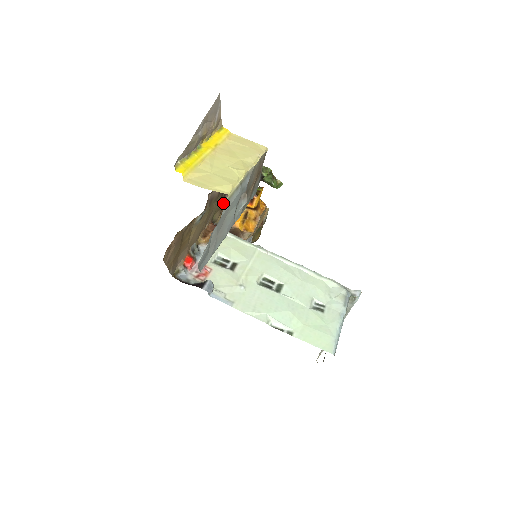
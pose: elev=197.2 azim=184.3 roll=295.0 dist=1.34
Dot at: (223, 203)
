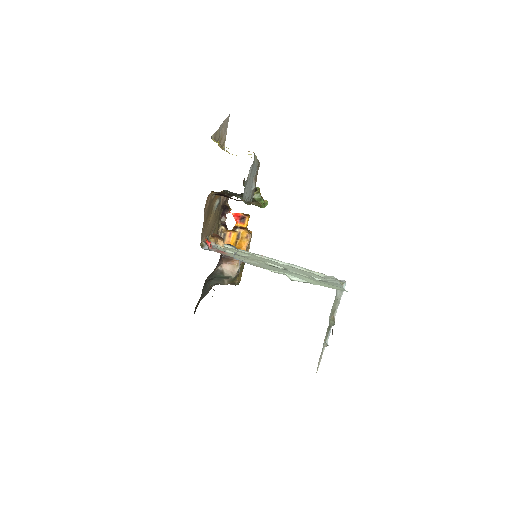
Dot at: (219, 227)
